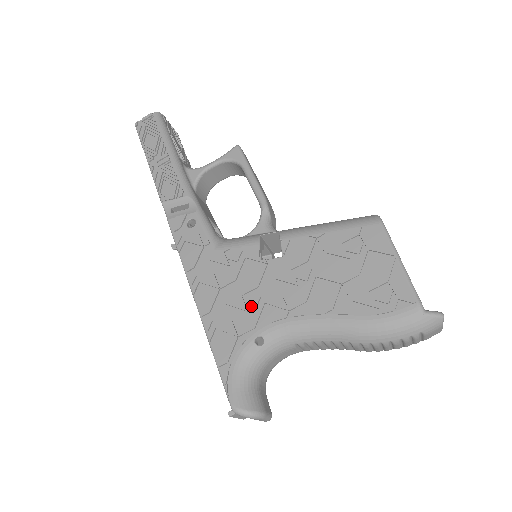
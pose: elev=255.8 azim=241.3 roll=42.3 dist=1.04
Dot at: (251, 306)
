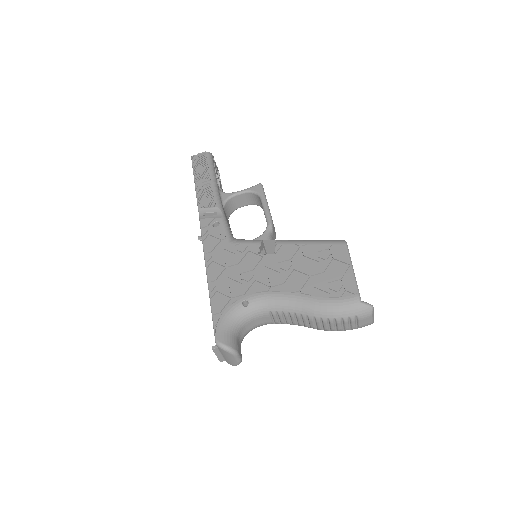
Dot at: (245, 281)
